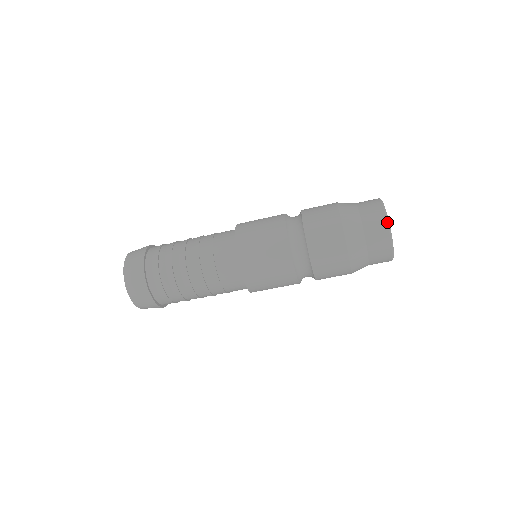
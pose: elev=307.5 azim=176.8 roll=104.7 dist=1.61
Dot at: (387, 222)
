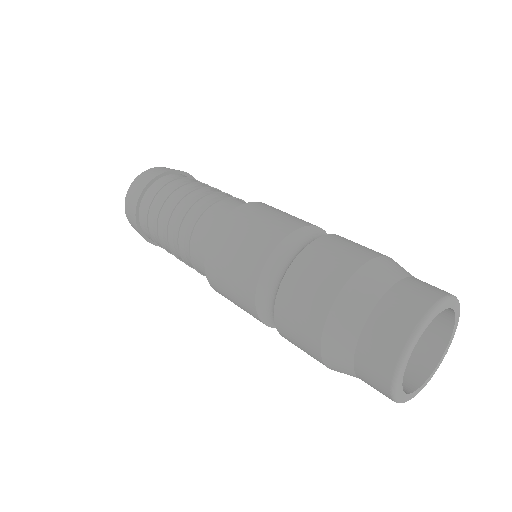
Dot at: (423, 316)
